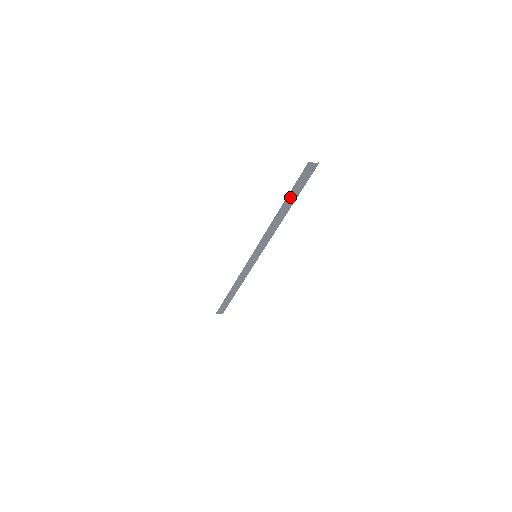
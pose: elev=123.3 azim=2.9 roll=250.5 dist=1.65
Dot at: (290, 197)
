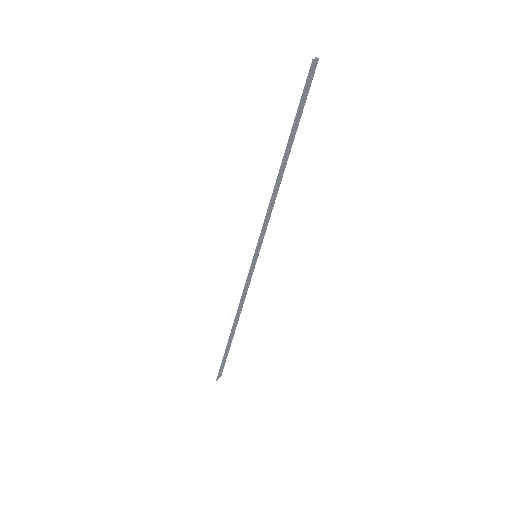
Dot at: (292, 133)
